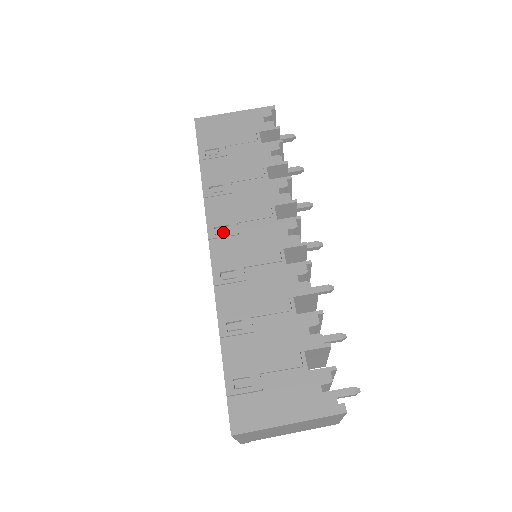
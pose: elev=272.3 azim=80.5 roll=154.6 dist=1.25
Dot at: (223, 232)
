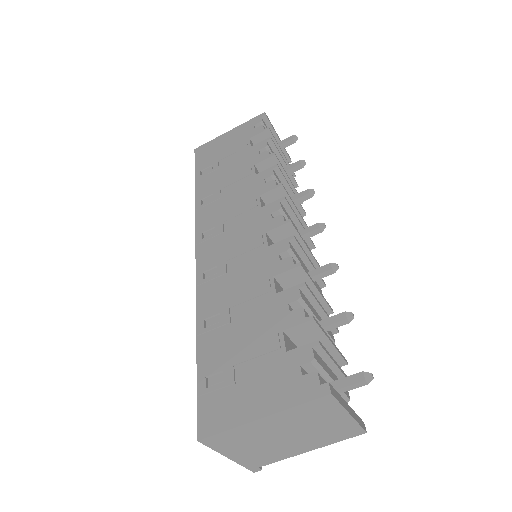
Dot at: (209, 234)
